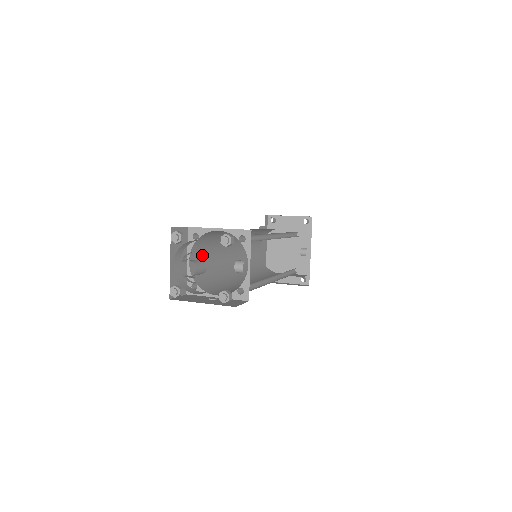
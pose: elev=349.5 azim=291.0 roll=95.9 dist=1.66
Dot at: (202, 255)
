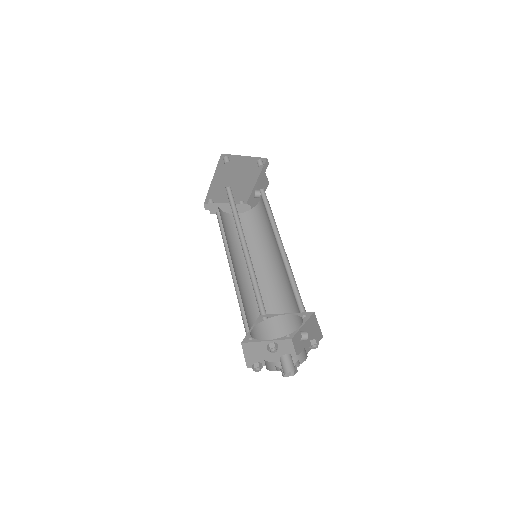
Dot at: occluded
